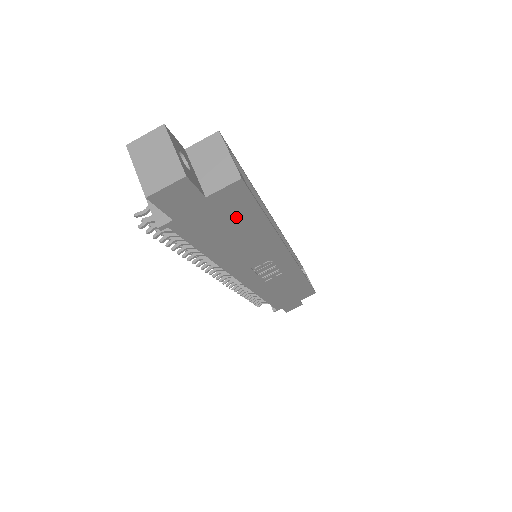
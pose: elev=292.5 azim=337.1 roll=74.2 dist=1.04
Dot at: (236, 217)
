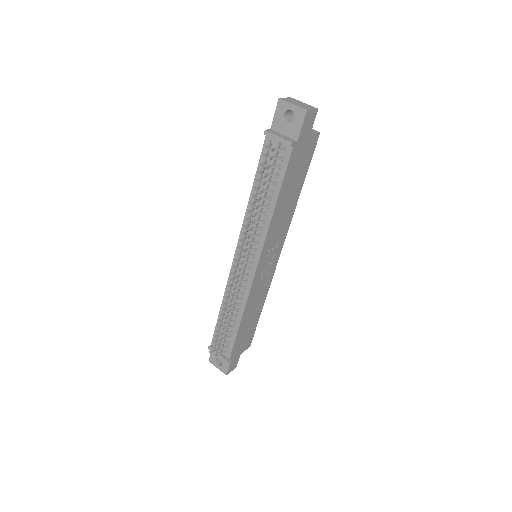
Dot at: (302, 168)
